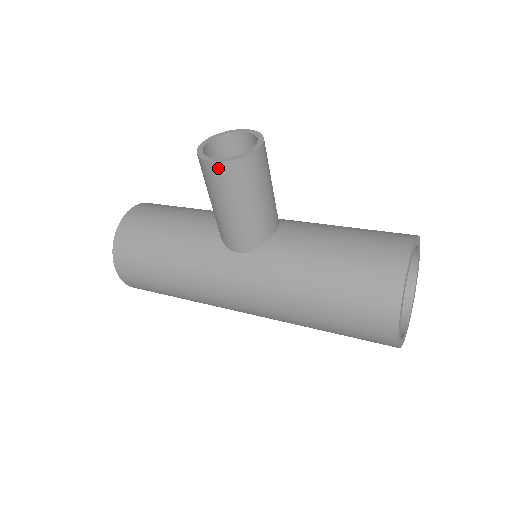
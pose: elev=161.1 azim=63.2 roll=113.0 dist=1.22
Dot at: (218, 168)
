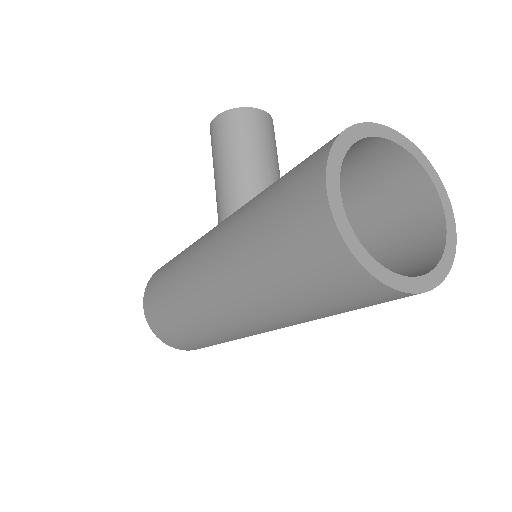
Dot at: (215, 124)
